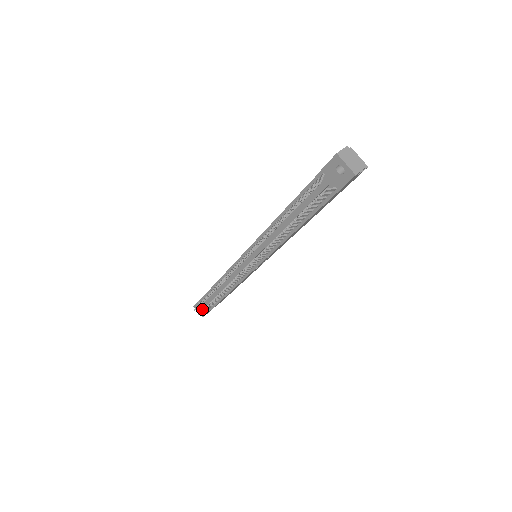
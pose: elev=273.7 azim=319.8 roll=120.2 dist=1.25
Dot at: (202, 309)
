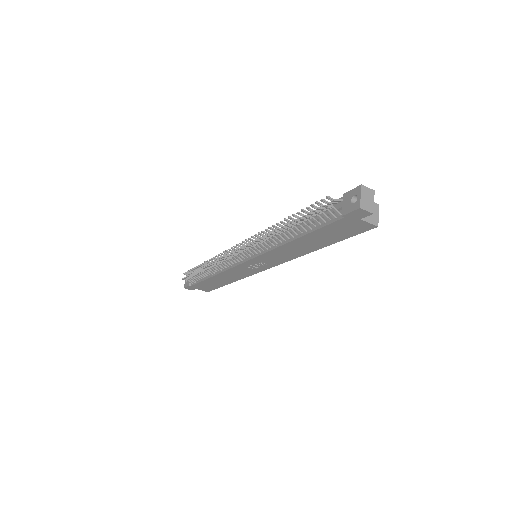
Dot at: occluded
